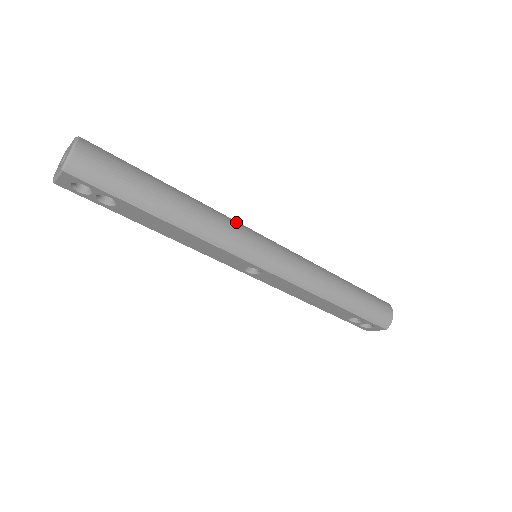
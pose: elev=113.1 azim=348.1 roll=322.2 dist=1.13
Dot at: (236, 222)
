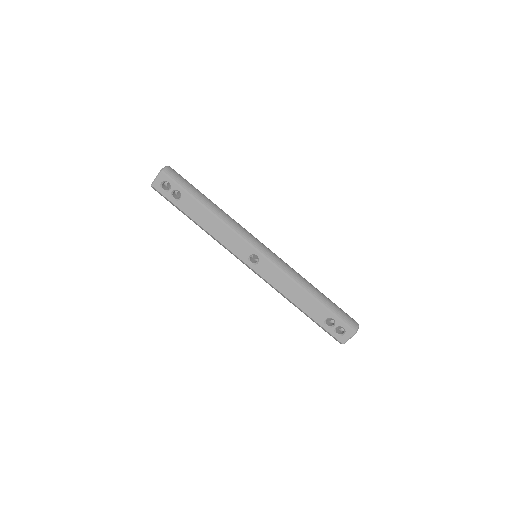
Dot at: occluded
